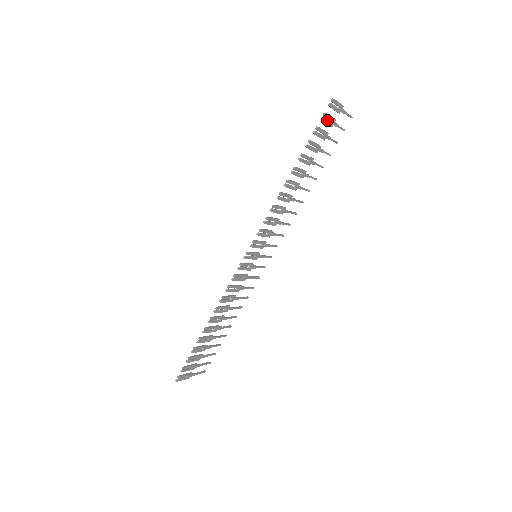
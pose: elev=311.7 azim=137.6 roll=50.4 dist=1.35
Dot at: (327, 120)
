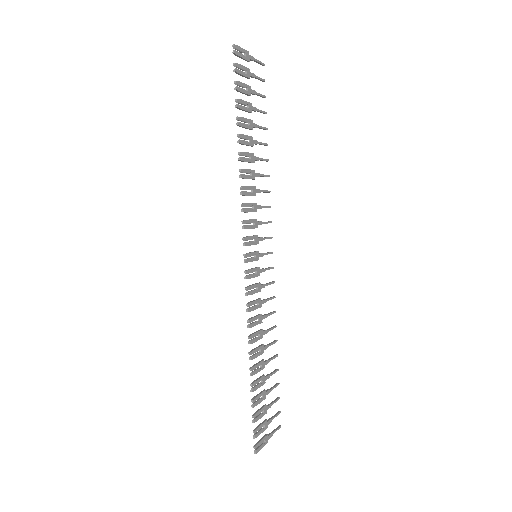
Dot at: (241, 71)
